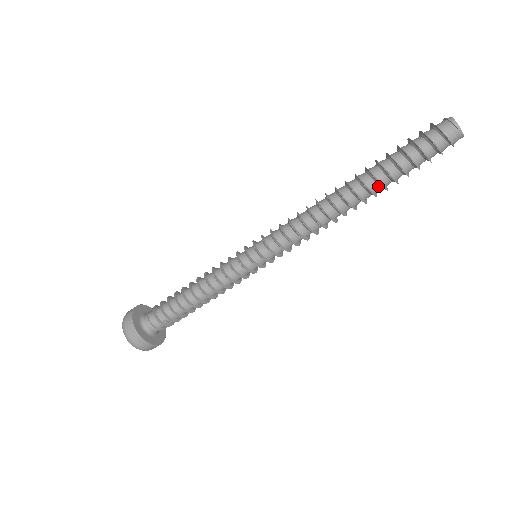
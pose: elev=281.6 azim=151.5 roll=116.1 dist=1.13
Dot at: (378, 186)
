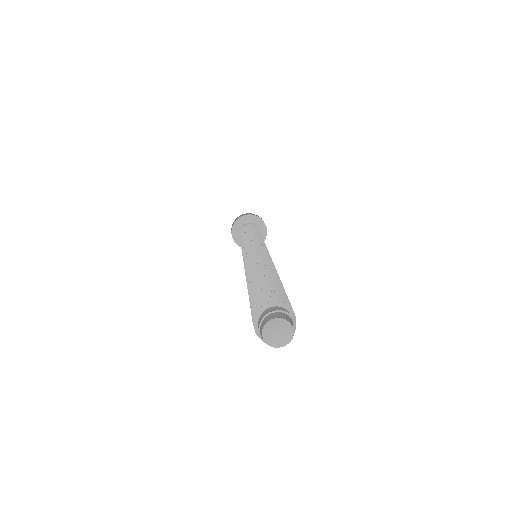
Dot at: occluded
